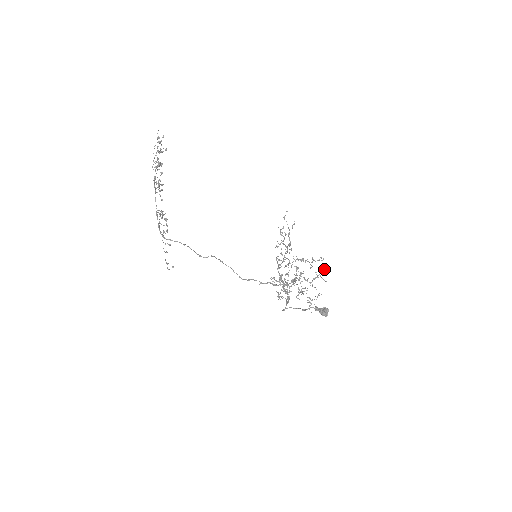
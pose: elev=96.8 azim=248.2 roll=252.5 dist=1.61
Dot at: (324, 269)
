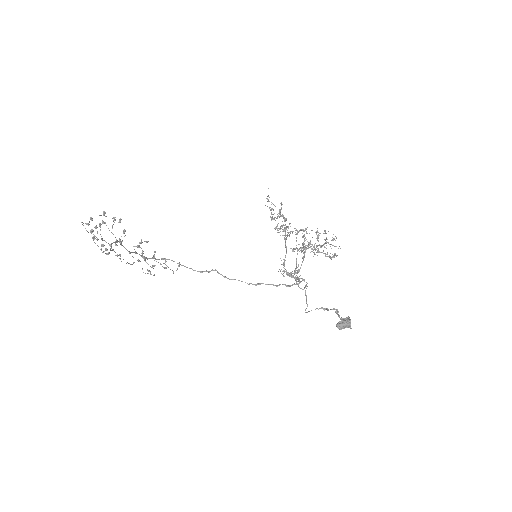
Dot at: occluded
